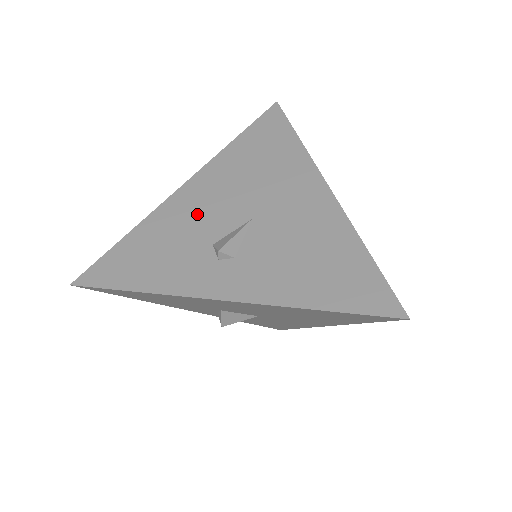
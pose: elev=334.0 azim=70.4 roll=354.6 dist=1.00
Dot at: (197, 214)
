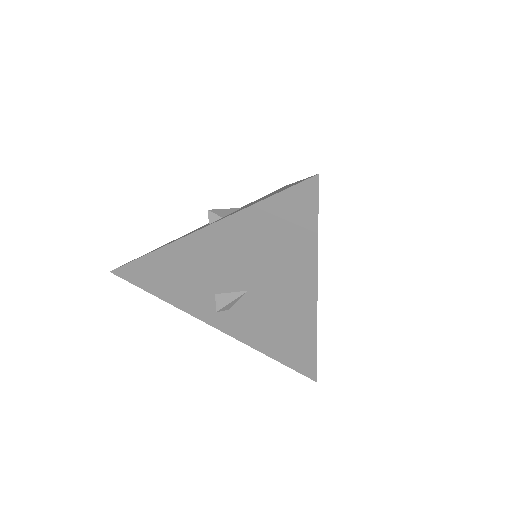
Dot at: (206, 266)
